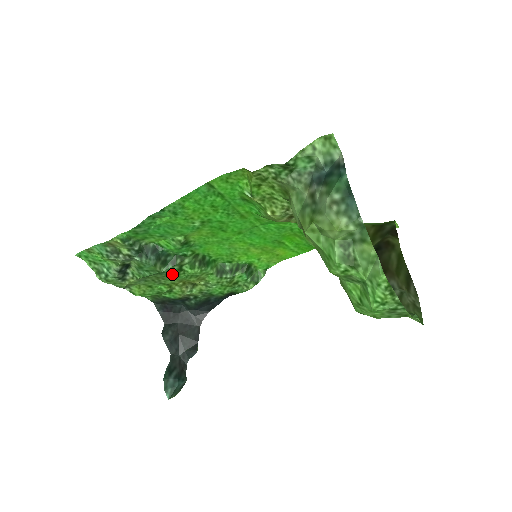
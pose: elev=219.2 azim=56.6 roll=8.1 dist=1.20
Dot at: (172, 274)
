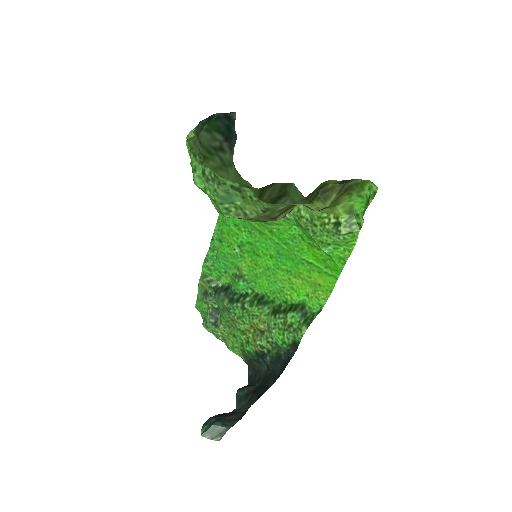
Dot at: (239, 314)
